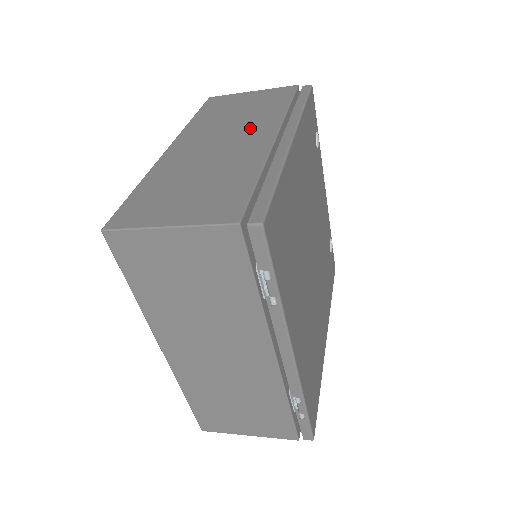
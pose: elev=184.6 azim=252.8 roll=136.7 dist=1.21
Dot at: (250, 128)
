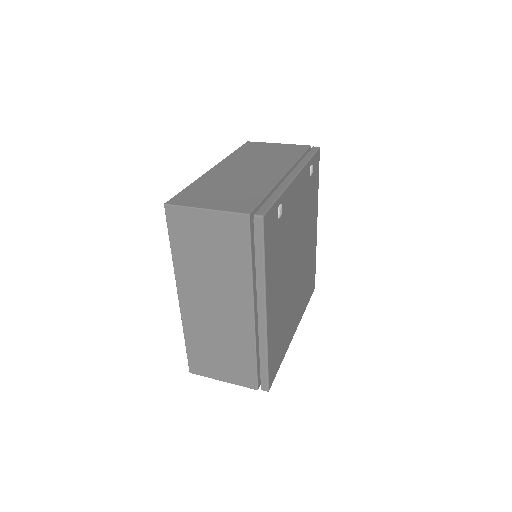
Dot at: (230, 293)
